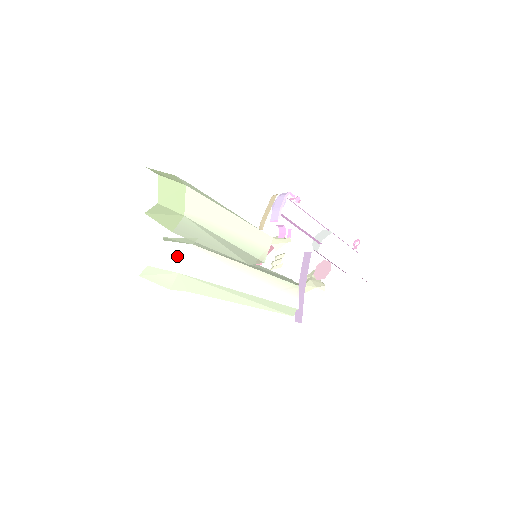
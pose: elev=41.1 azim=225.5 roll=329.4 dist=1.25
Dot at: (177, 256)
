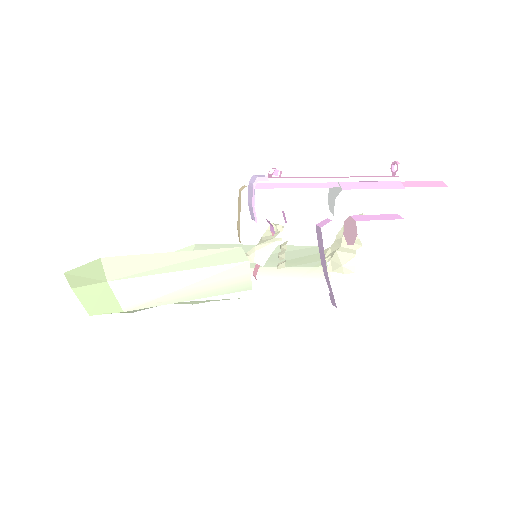
Dot at: occluded
